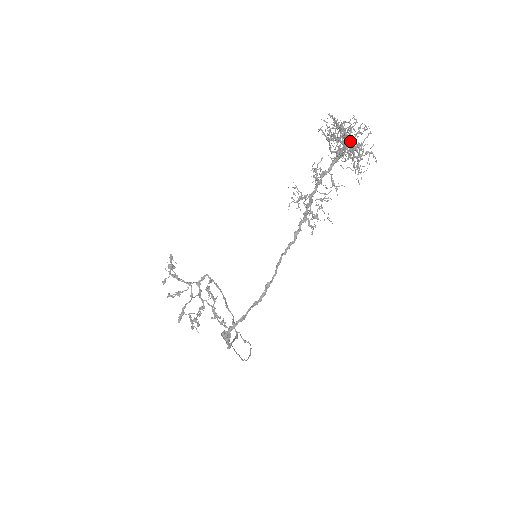
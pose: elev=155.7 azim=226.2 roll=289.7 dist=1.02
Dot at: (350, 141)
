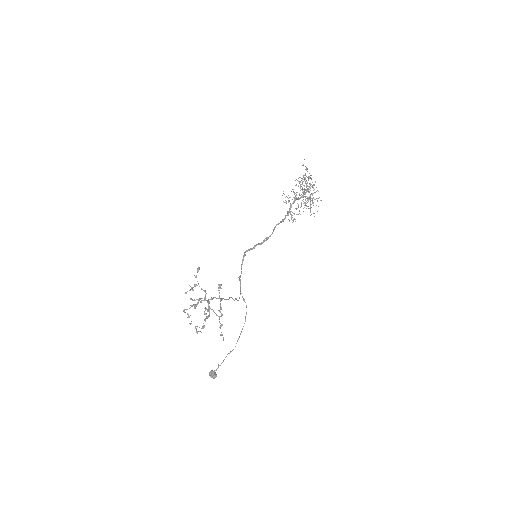
Dot at: occluded
